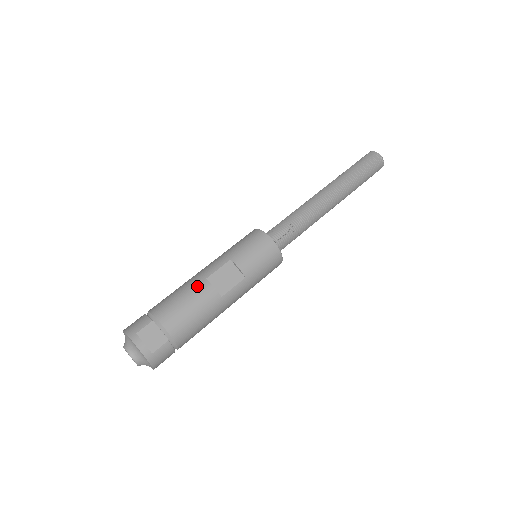
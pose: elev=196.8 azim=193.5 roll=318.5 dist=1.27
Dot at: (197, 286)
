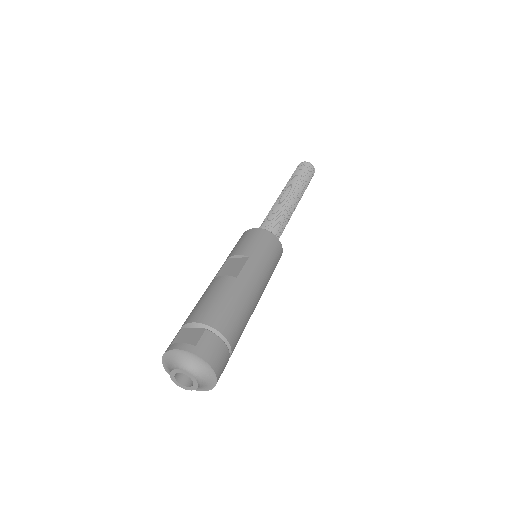
Dot at: (209, 286)
